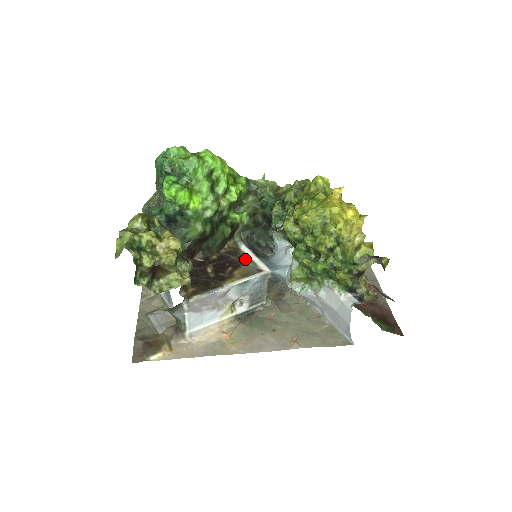
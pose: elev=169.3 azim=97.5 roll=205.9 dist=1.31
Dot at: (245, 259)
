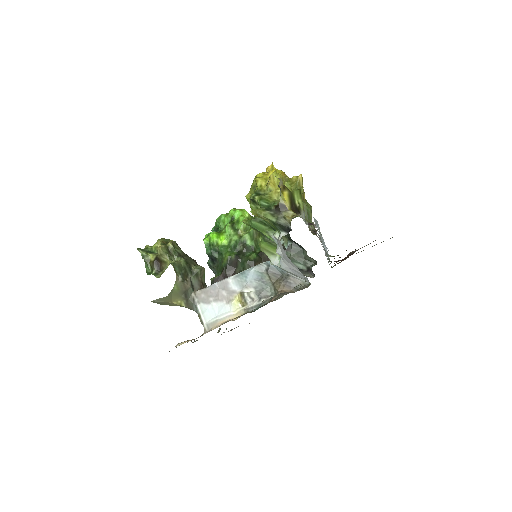
Dot at: occluded
